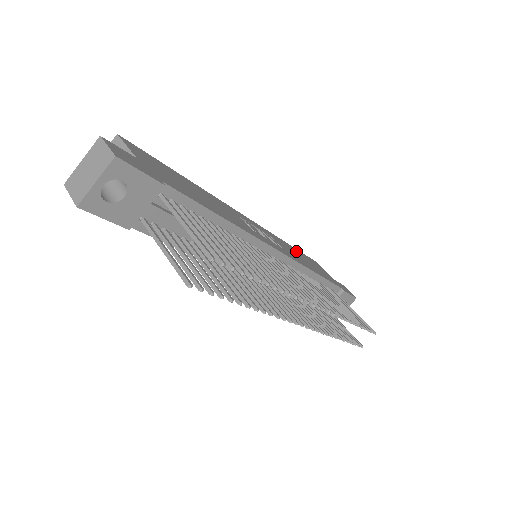
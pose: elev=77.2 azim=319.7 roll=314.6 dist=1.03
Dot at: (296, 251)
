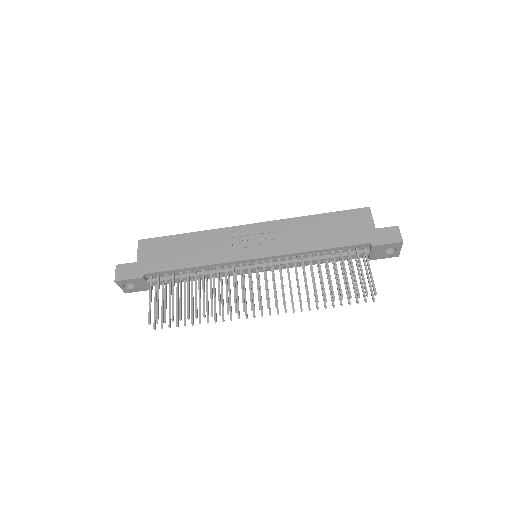
Dot at: (319, 221)
